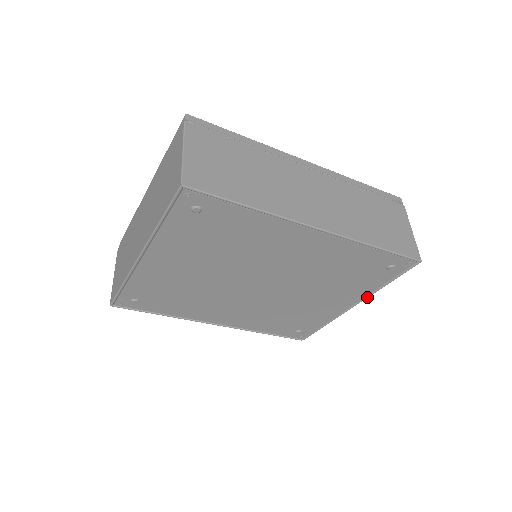
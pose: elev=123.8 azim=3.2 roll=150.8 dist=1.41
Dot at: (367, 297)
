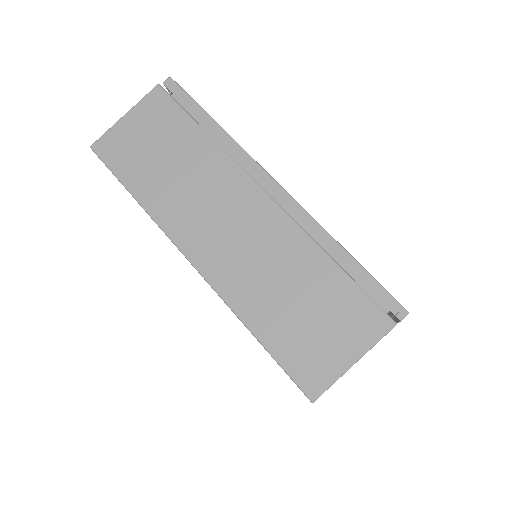
Dot at: occluded
